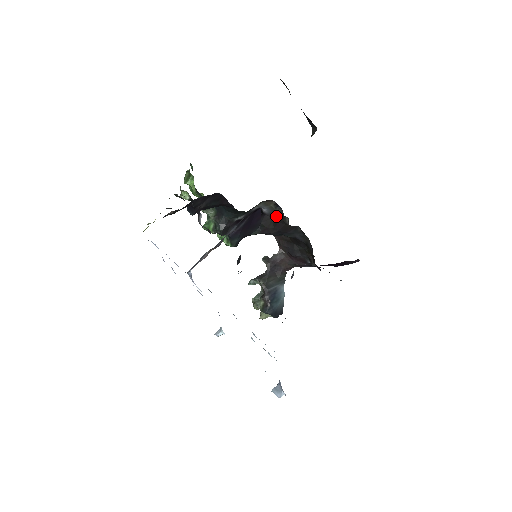
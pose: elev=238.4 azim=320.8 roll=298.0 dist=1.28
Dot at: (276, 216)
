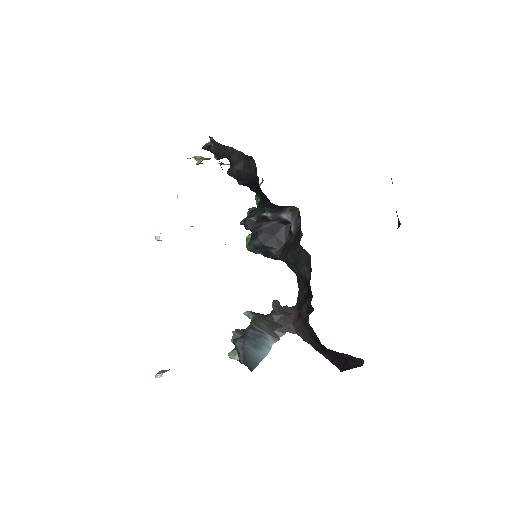
Dot at: (297, 234)
